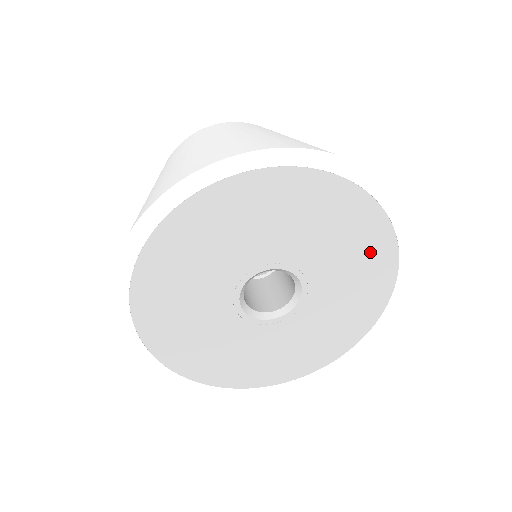
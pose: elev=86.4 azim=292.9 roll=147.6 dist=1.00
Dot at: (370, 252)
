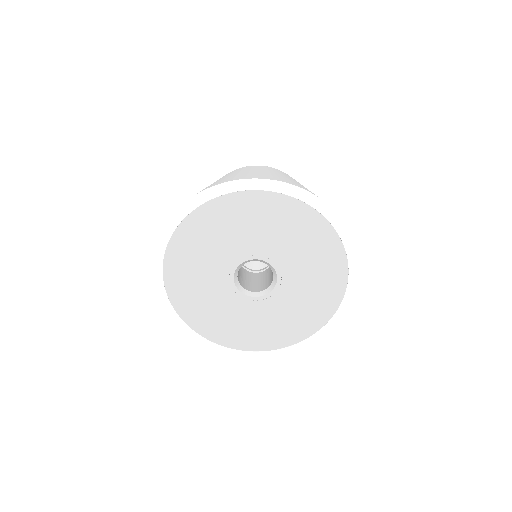
Dot at: (315, 237)
